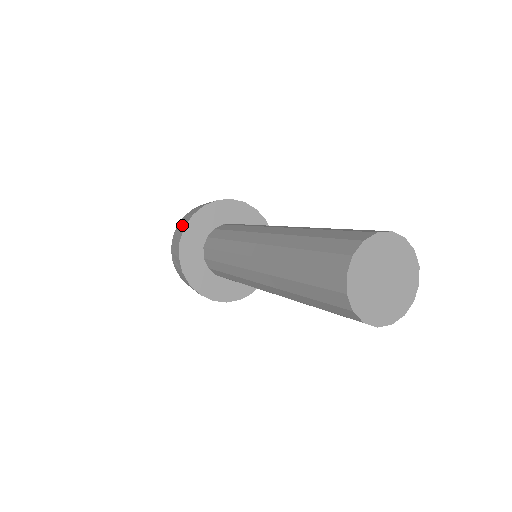
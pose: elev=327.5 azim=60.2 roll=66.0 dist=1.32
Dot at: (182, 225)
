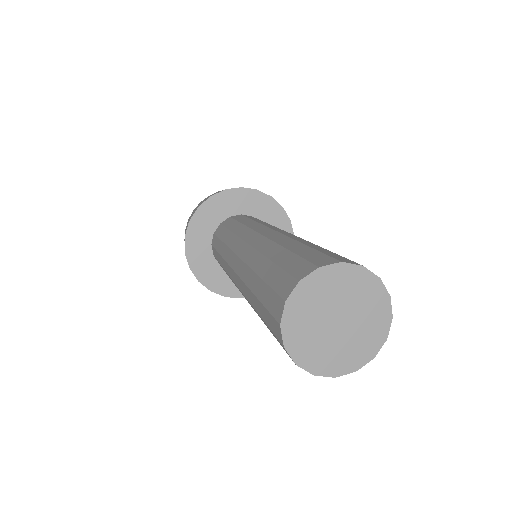
Dot at: (199, 204)
